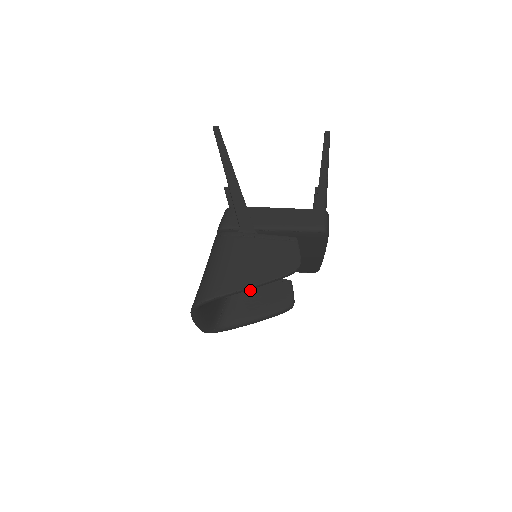
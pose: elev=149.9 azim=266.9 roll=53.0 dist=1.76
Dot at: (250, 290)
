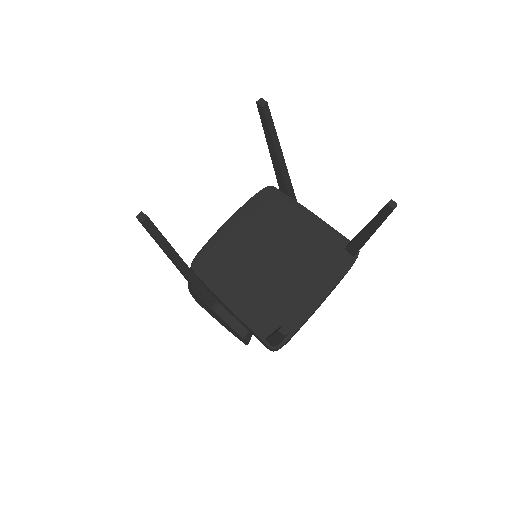
Dot at: occluded
